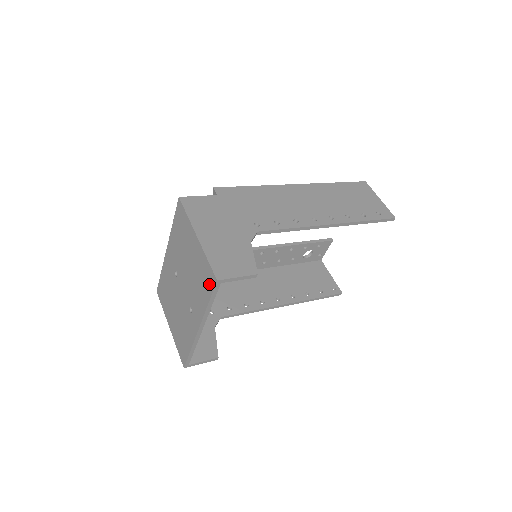
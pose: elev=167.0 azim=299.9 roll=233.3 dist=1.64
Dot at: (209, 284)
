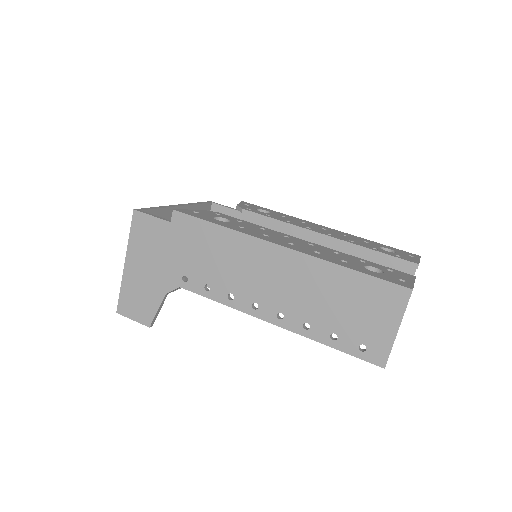
Dot at: occluded
